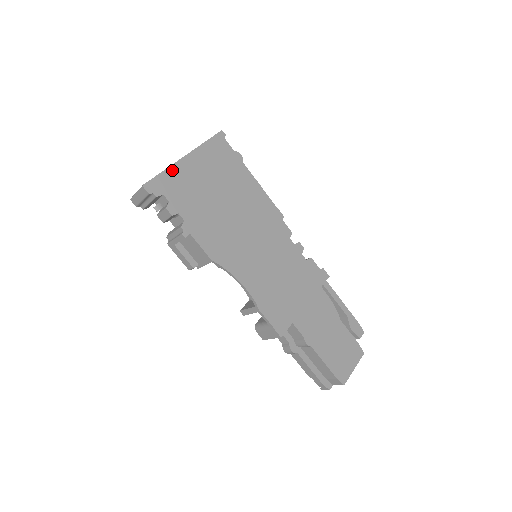
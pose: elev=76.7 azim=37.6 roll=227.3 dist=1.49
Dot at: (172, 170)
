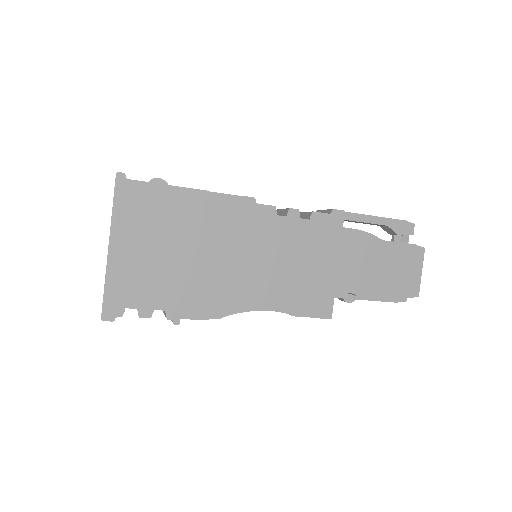
Dot at: (111, 276)
